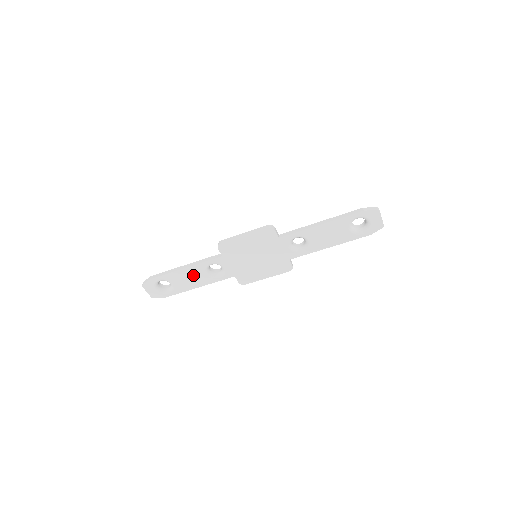
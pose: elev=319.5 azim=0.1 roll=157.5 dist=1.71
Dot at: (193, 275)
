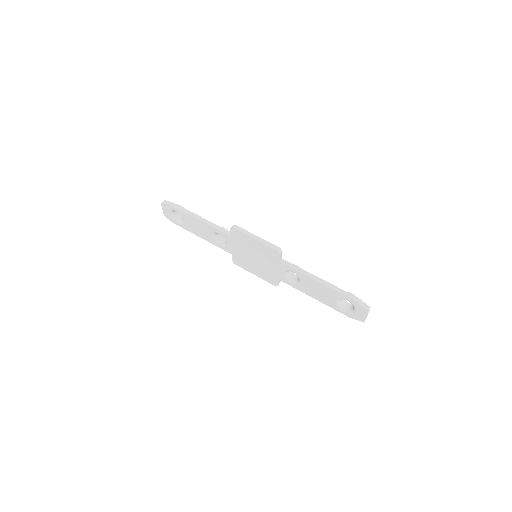
Dot at: (202, 228)
